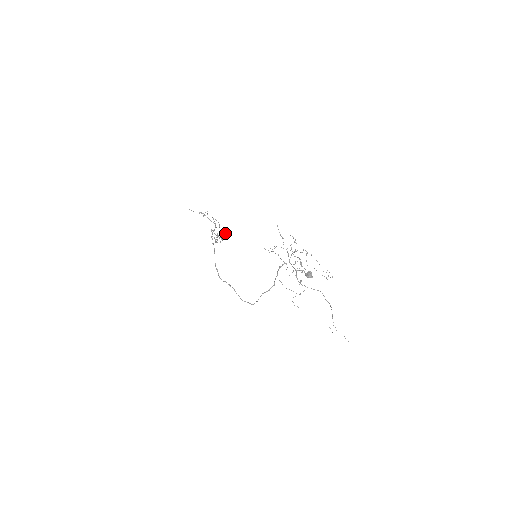
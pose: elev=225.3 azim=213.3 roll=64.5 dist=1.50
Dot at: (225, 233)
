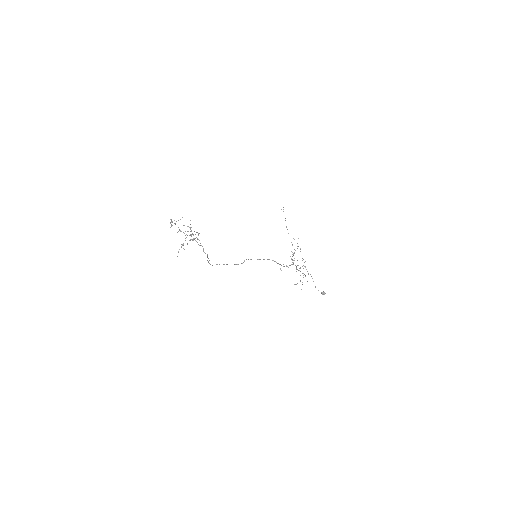
Dot at: occluded
